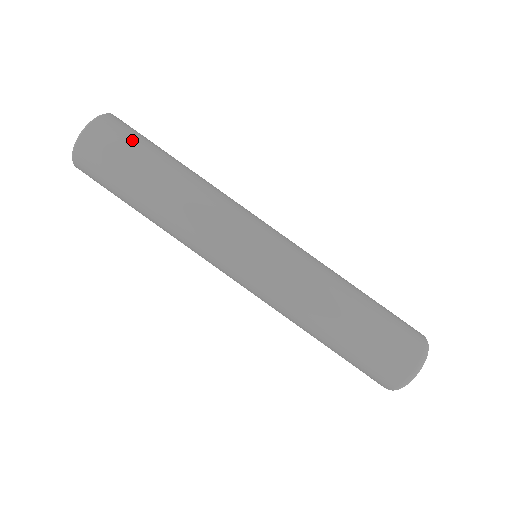
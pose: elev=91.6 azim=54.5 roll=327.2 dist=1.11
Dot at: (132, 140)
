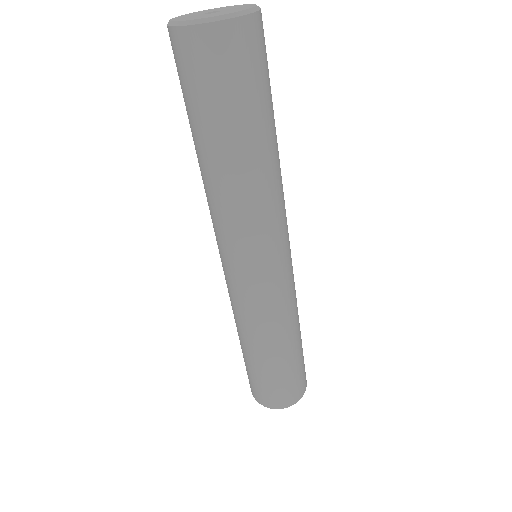
Dot at: (224, 87)
